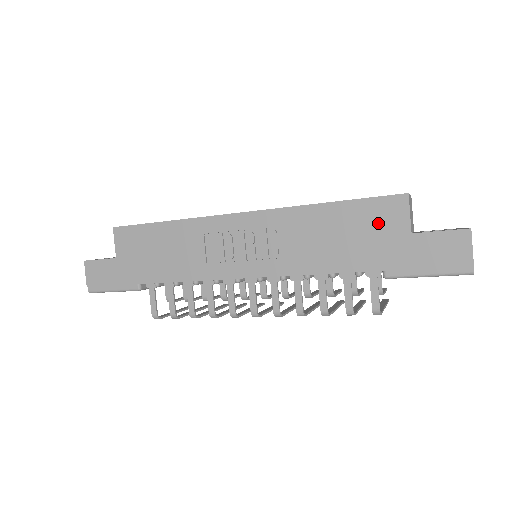
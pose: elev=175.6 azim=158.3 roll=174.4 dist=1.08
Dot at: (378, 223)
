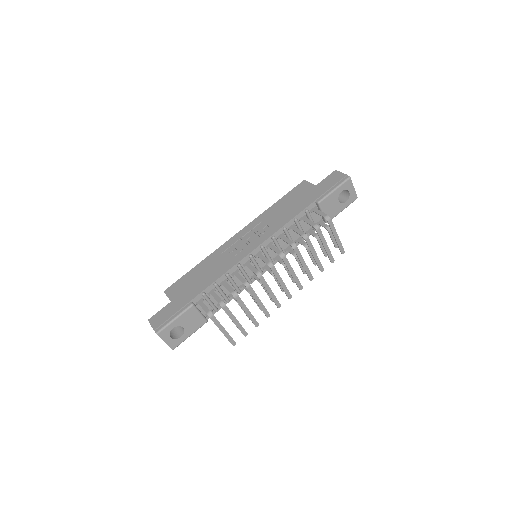
Dot at: (300, 193)
